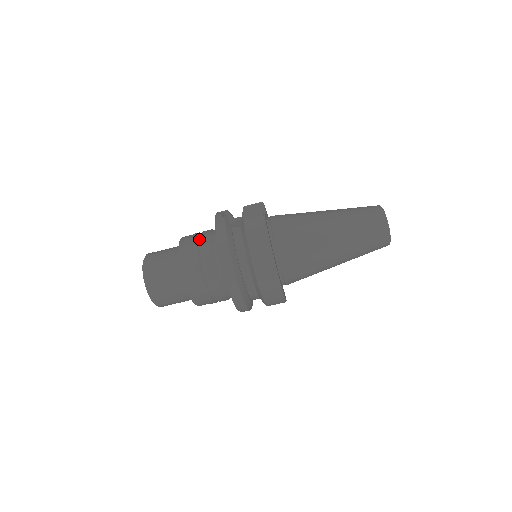
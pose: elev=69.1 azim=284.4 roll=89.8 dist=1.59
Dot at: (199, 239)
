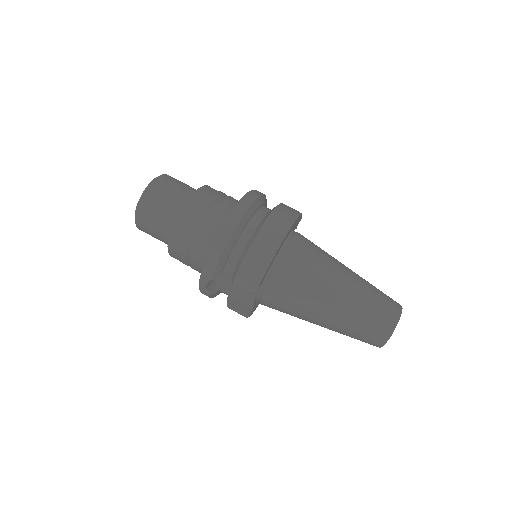
Dot at: occluded
